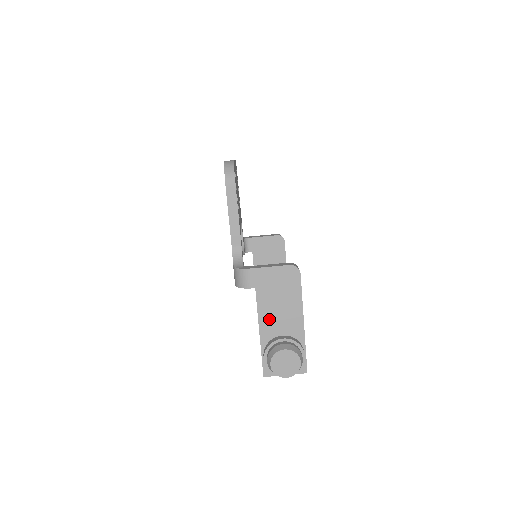
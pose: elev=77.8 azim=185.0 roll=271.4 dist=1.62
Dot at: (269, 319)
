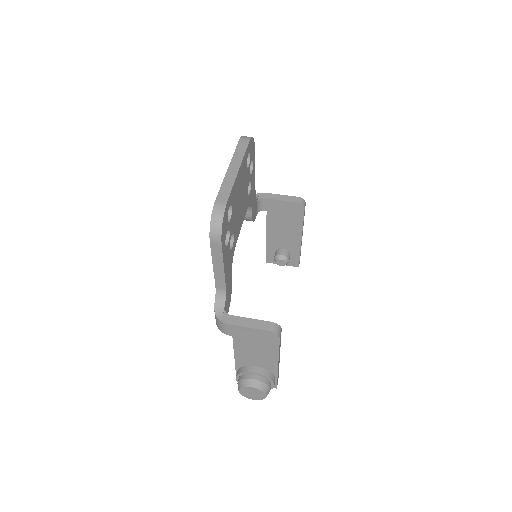
Dot at: (244, 355)
